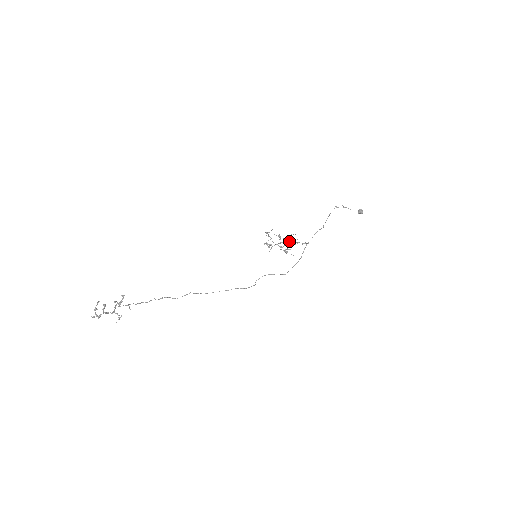
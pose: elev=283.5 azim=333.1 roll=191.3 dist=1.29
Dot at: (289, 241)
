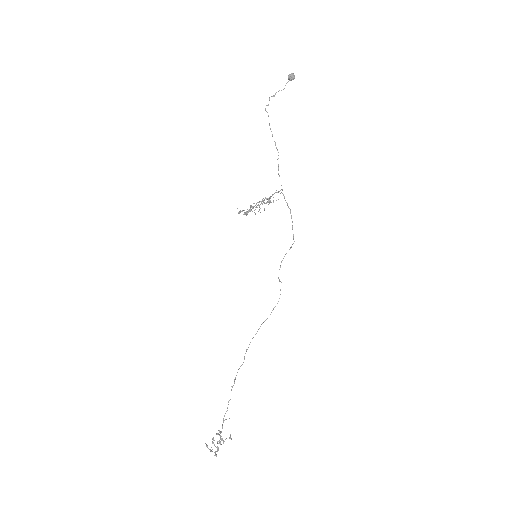
Dot at: occluded
